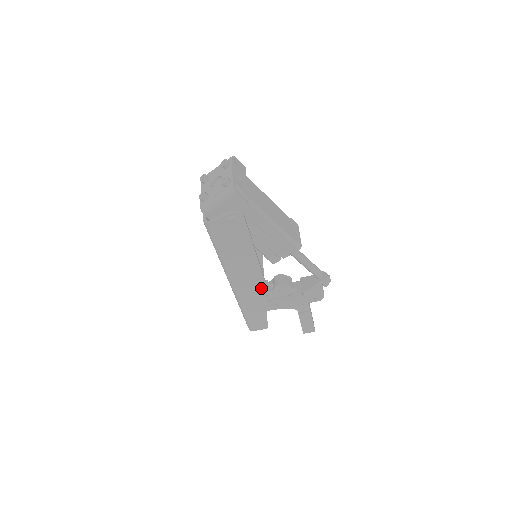
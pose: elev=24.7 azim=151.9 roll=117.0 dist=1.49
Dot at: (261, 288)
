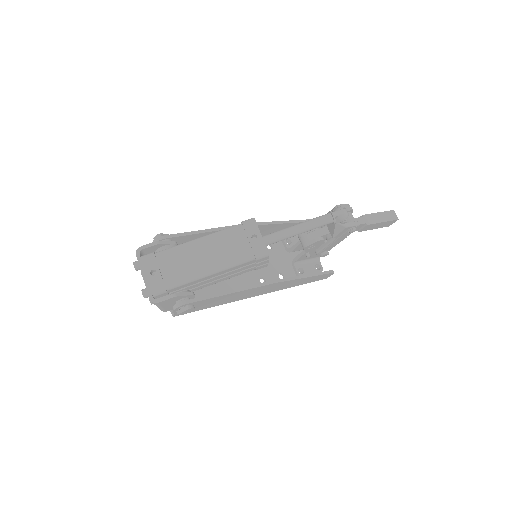
Dot at: (281, 283)
